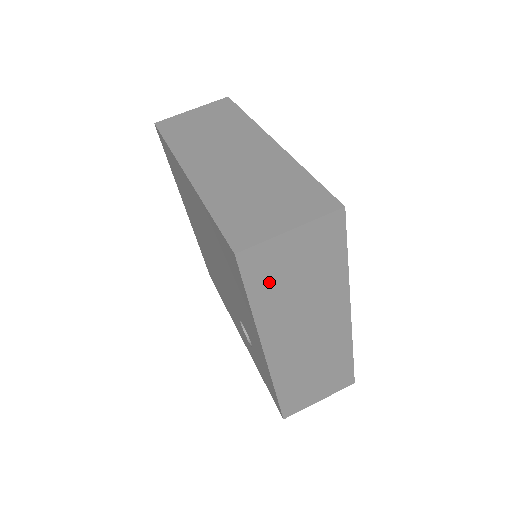
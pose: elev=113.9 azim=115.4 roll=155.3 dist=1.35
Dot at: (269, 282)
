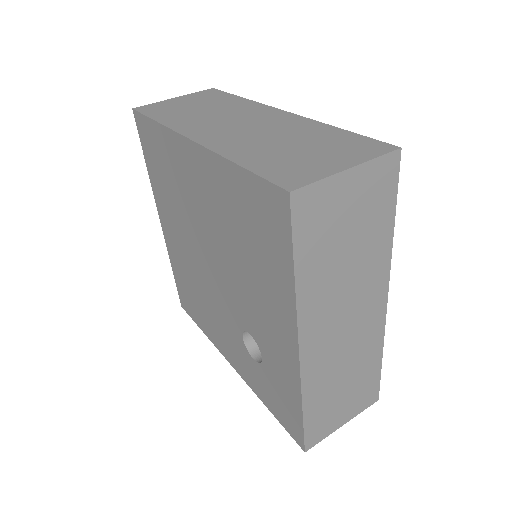
Dot at: (318, 241)
